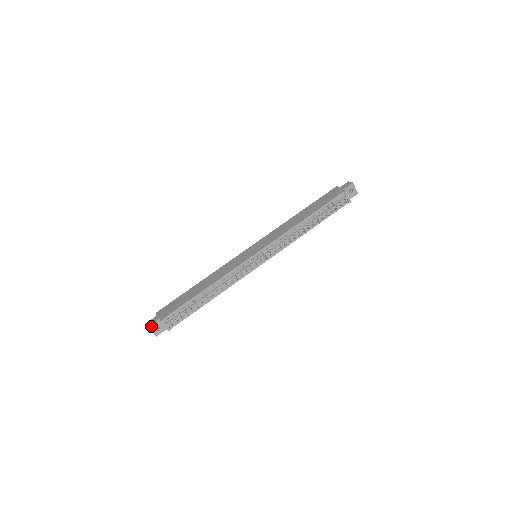
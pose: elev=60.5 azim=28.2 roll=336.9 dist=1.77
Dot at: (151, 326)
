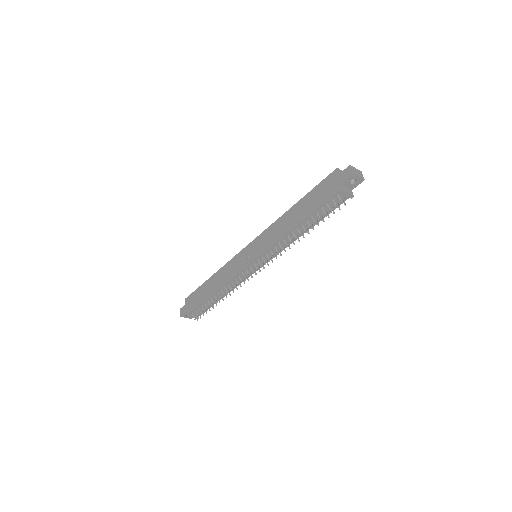
Dot at: (182, 316)
